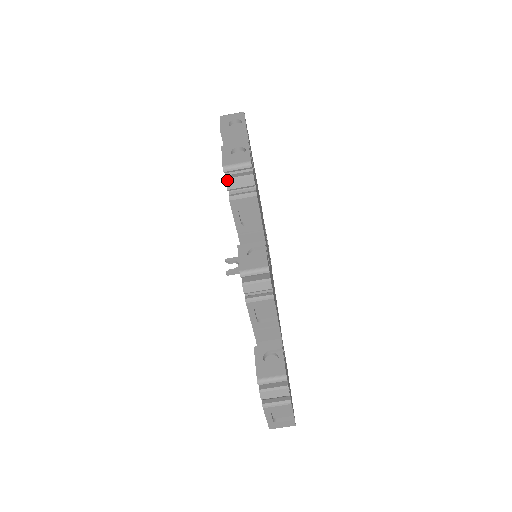
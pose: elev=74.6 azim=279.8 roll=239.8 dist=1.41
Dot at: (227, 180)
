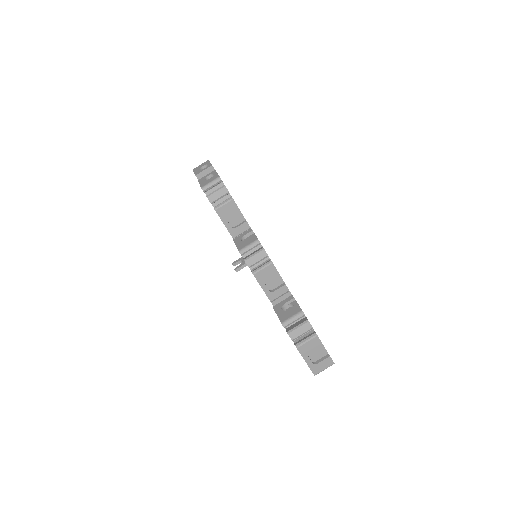
Dot at: (208, 196)
